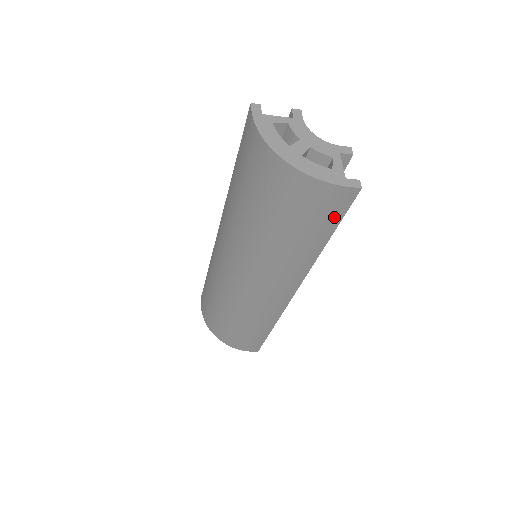
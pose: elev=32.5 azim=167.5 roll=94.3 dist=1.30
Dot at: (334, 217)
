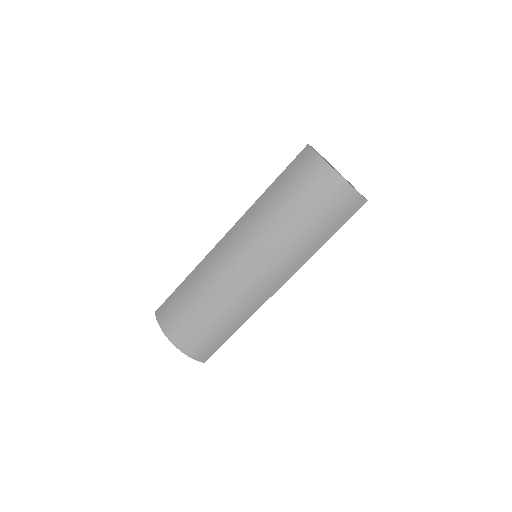
Dot at: (345, 218)
